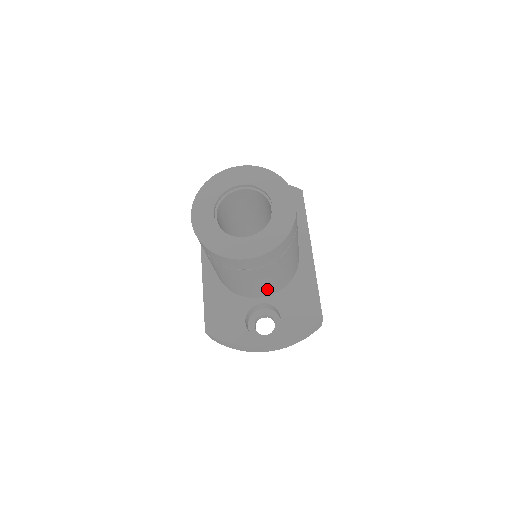
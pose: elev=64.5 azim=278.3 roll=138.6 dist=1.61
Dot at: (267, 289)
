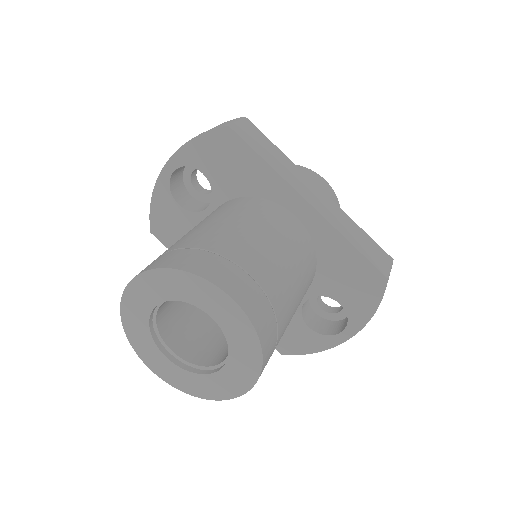
Dot at: occluded
